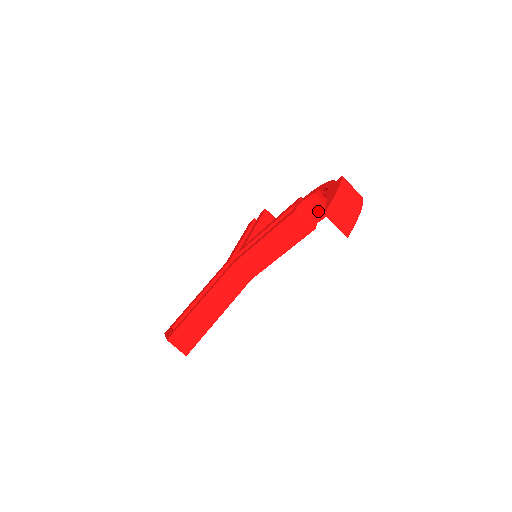
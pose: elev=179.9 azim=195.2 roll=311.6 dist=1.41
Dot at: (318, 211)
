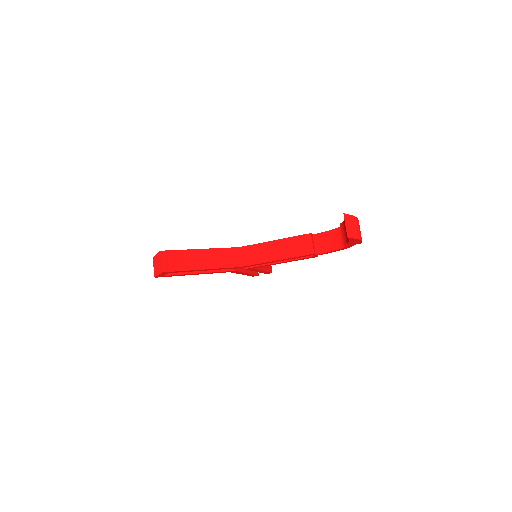
Dot at: (323, 246)
